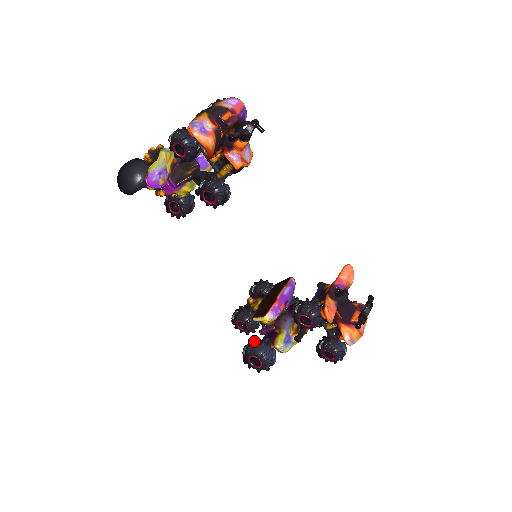
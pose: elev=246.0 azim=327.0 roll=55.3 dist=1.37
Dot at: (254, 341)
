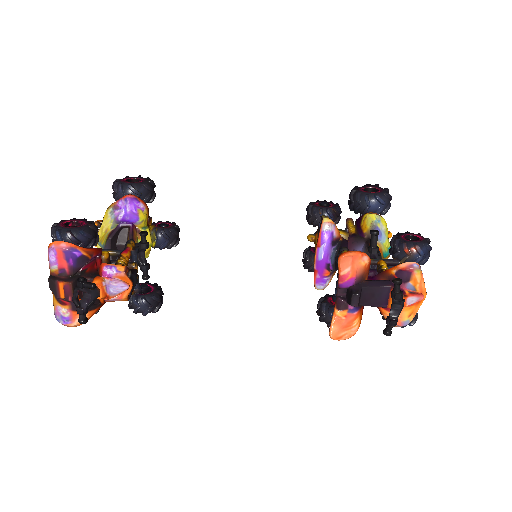
Dot at: occluded
